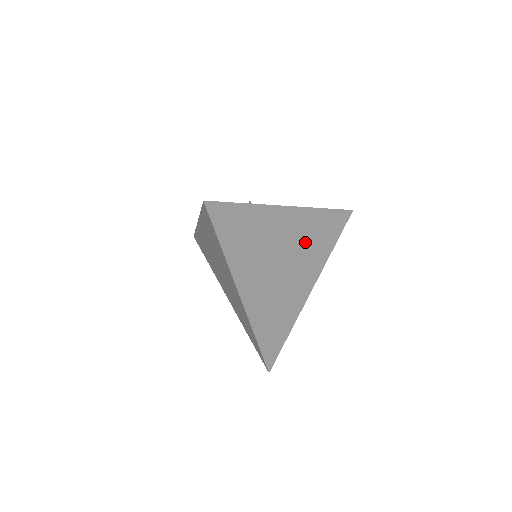
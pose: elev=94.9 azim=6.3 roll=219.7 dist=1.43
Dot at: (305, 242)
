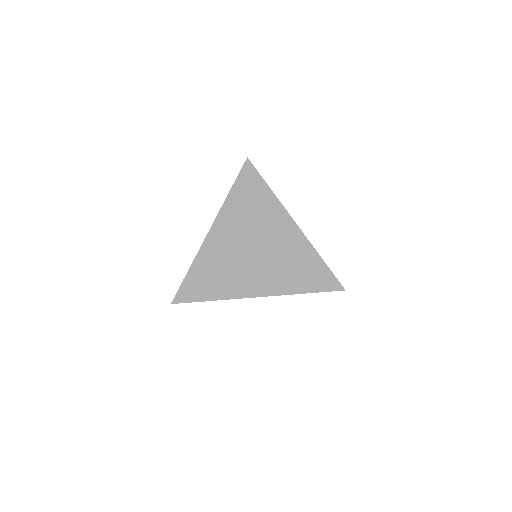
Dot at: occluded
